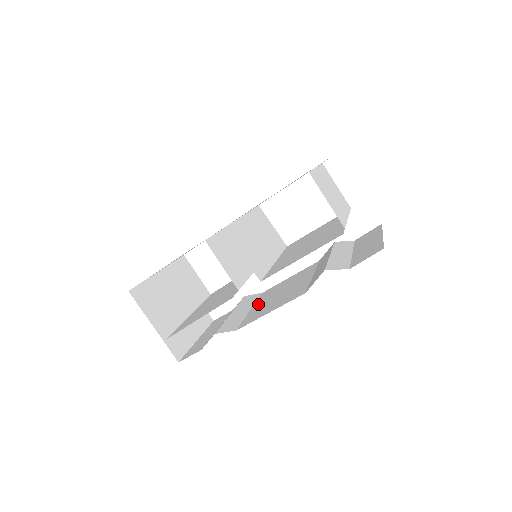
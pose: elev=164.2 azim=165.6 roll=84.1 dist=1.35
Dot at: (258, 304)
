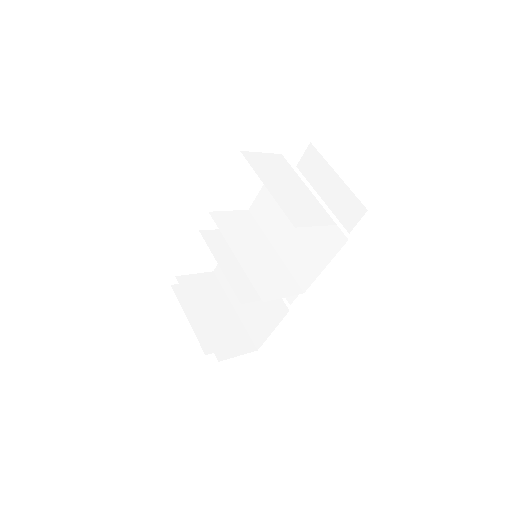
Dot at: occluded
